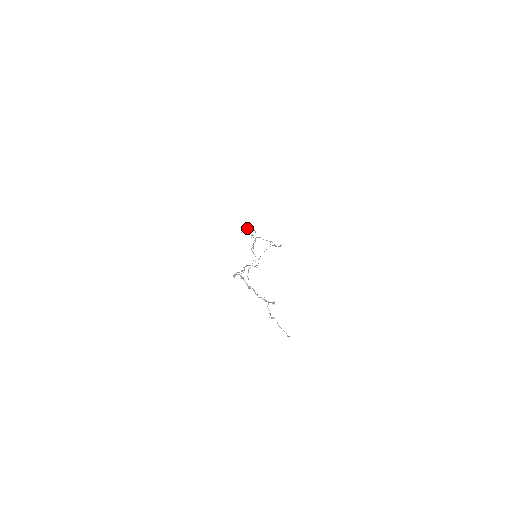
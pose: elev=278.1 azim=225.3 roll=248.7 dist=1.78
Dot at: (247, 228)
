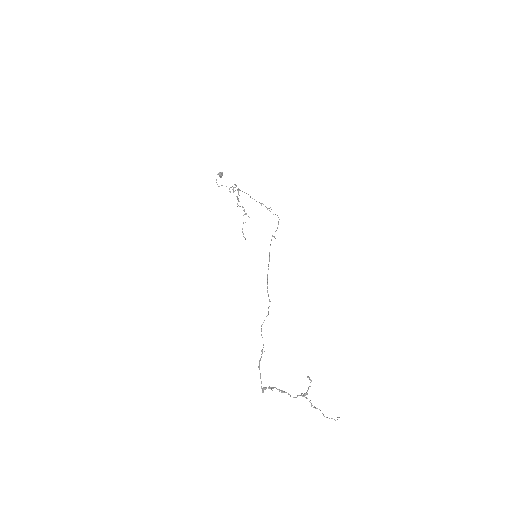
Dot at: (222, 173)
